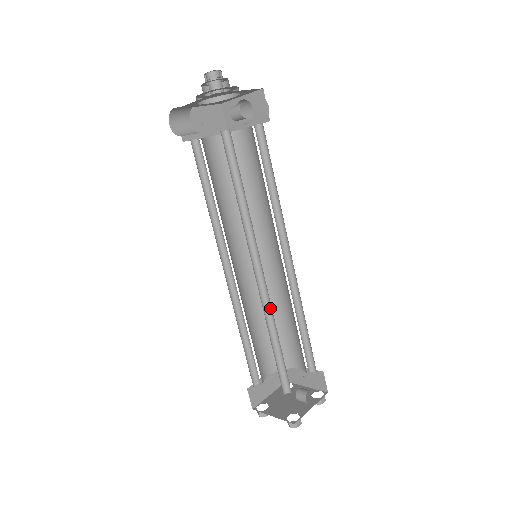
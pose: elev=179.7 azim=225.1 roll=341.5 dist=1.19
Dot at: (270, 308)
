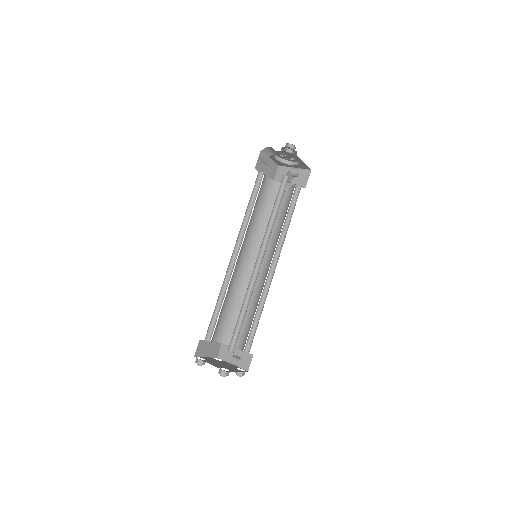
Dot at: (252, 288)
